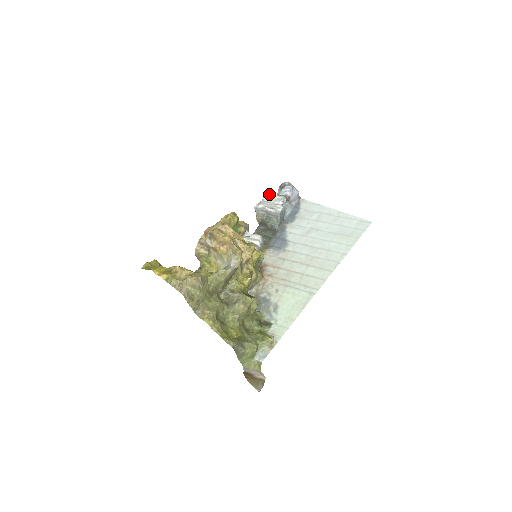
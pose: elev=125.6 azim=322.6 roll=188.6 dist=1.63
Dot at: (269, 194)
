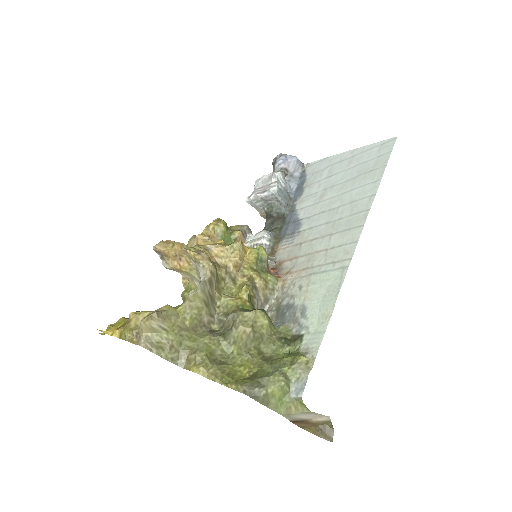
Dot at: (259, 178)
